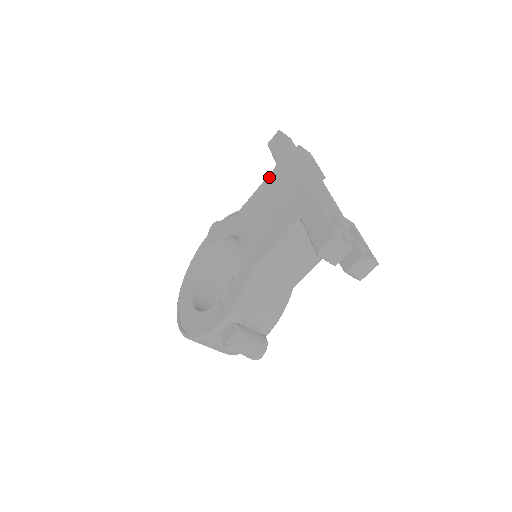
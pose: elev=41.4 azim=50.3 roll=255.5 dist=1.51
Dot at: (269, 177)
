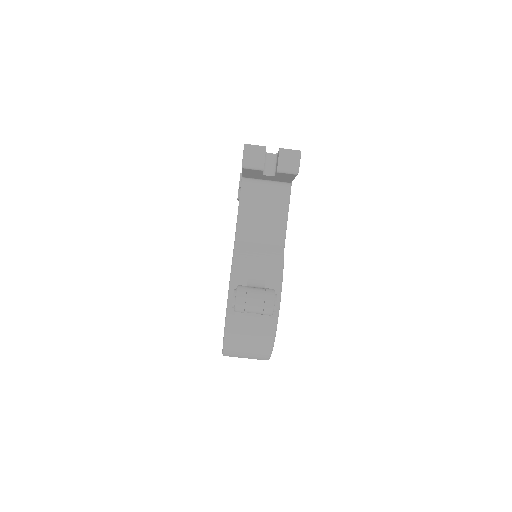
Dot at: occluded
